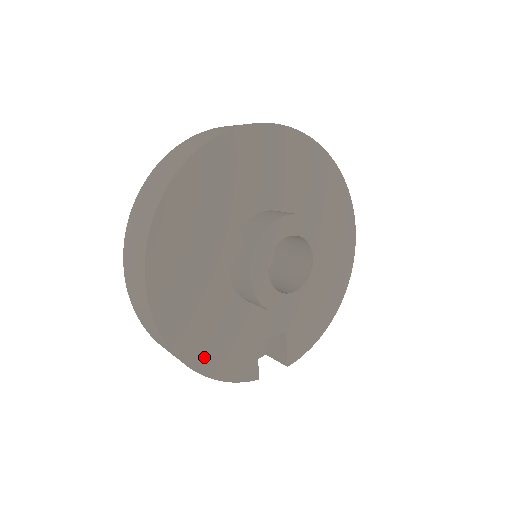
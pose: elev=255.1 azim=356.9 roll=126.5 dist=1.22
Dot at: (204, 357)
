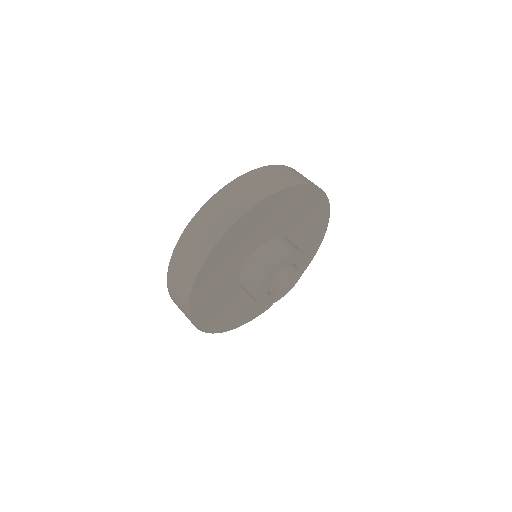
Dot at: (238, 322)
